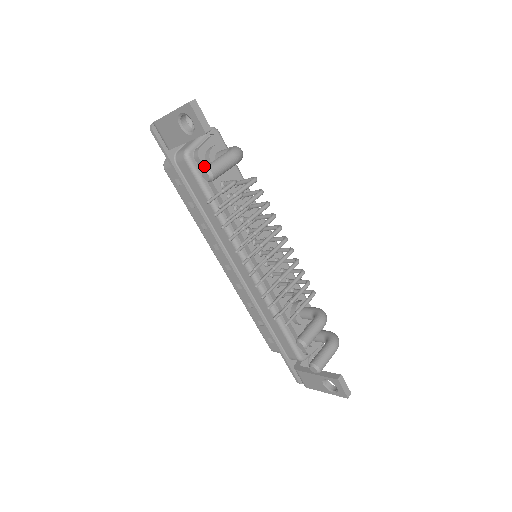
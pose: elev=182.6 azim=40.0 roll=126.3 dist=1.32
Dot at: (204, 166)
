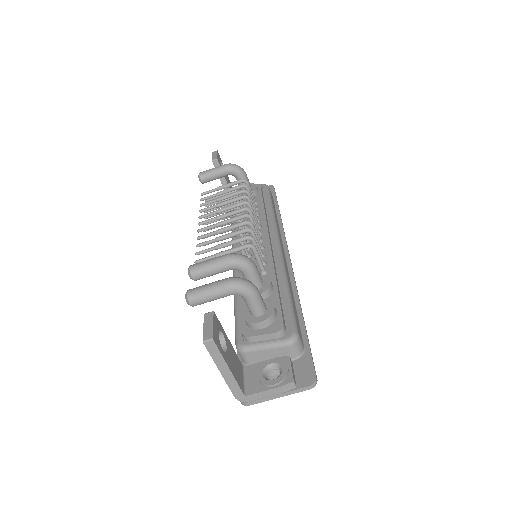
Dot at: occluded
